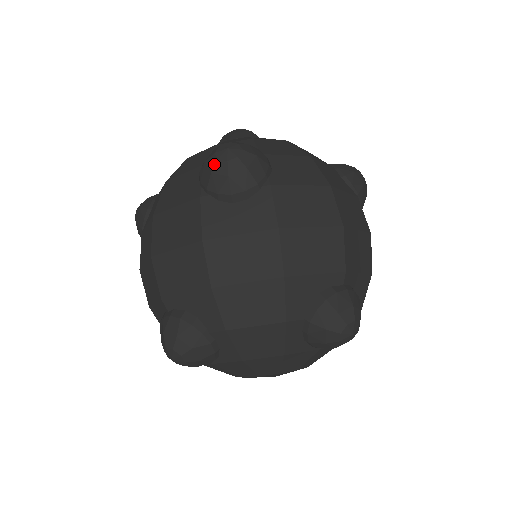
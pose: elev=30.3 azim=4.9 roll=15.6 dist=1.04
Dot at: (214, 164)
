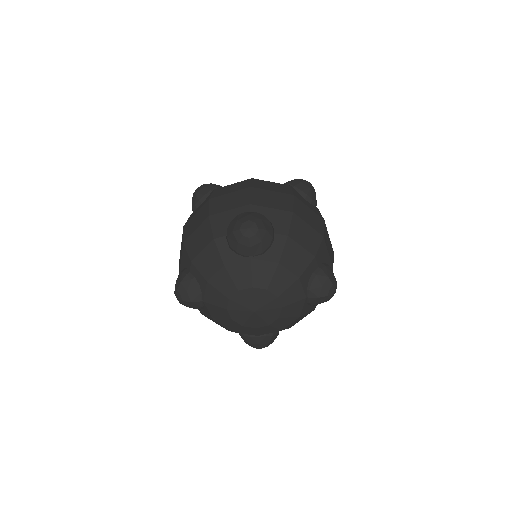
Dot at: (303, 181)
